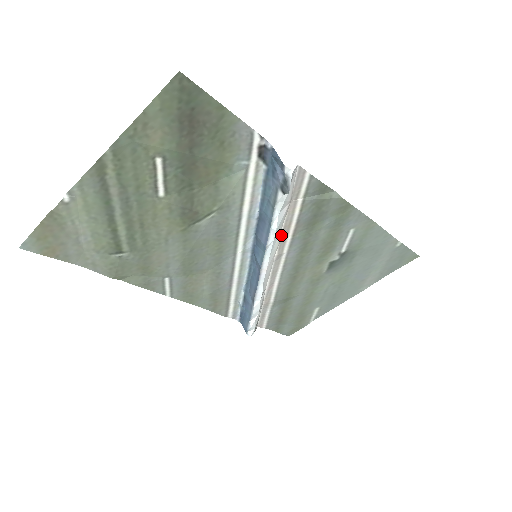
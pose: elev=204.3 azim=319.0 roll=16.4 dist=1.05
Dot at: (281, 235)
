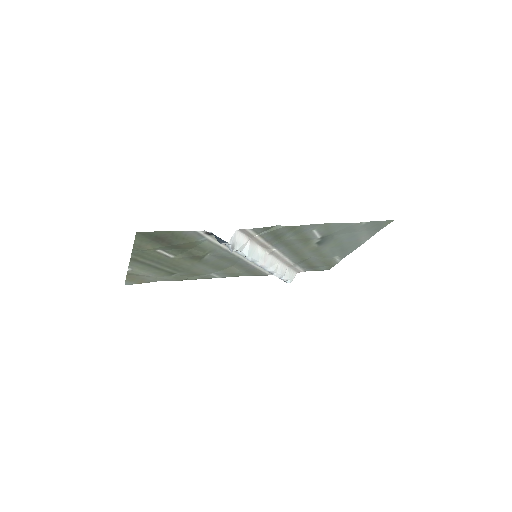
Dot at: (262, 247)
